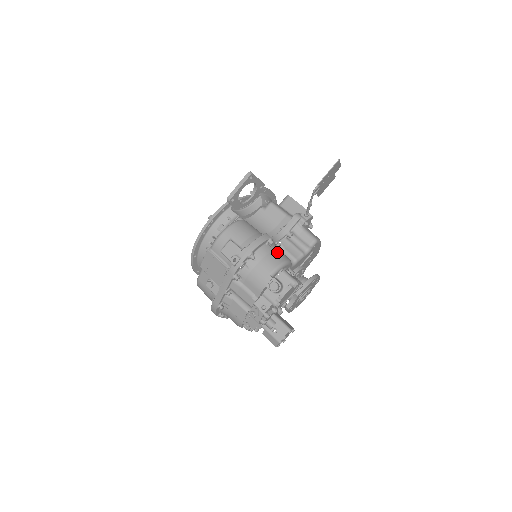
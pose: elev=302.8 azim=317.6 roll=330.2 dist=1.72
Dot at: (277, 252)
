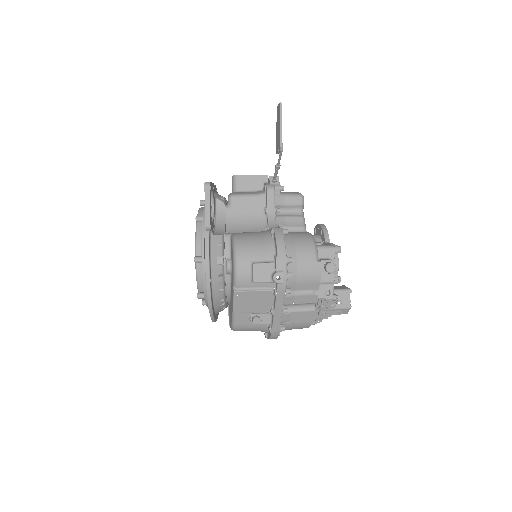
Dot at: (297, 236)
